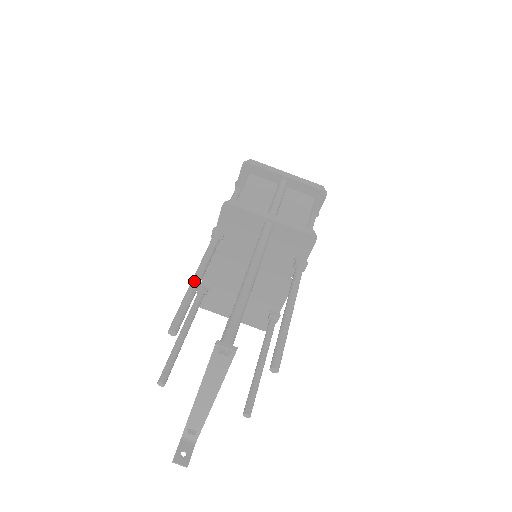
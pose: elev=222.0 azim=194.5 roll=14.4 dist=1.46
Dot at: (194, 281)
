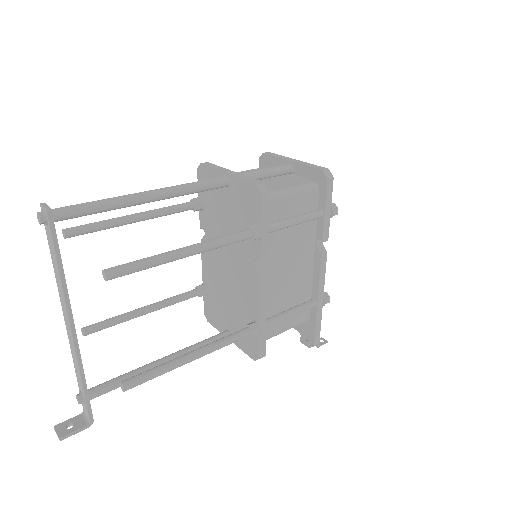
Dot at: (128, 215)
